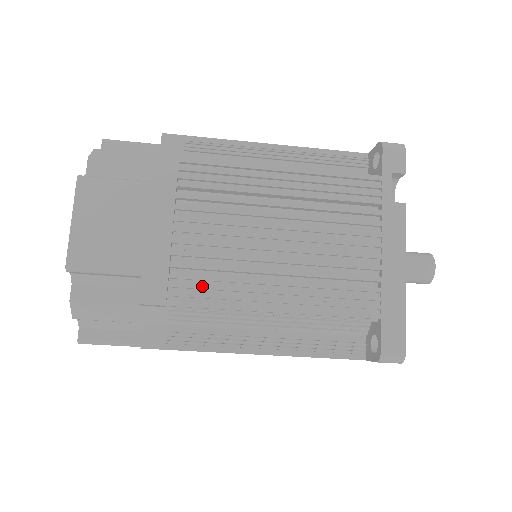
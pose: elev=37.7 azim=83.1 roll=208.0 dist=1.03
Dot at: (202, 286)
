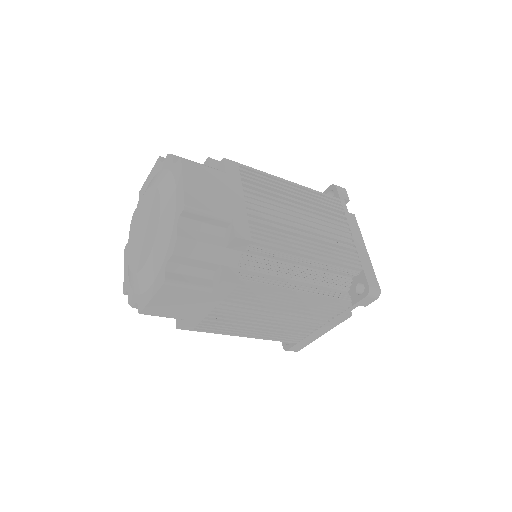
Dot at: (216, 327)
